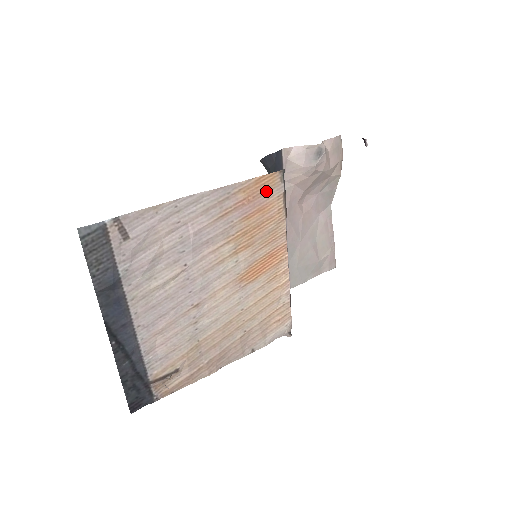
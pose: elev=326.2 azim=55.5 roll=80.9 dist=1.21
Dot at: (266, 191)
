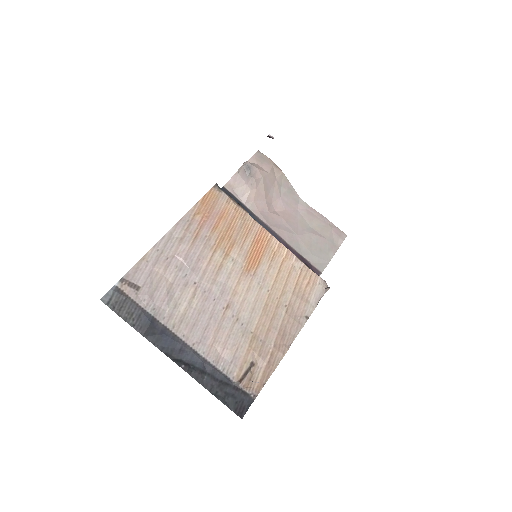
Dot at: (214, 204)
